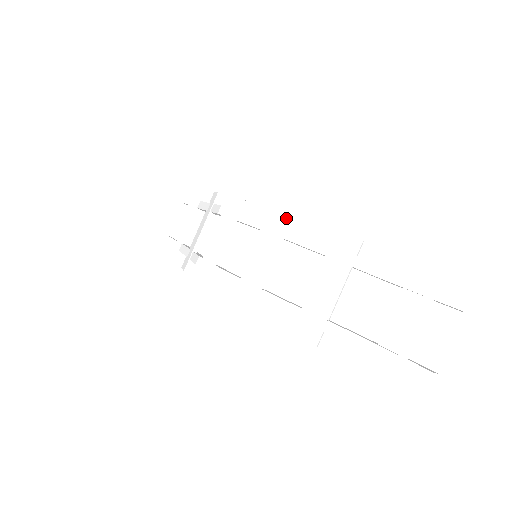
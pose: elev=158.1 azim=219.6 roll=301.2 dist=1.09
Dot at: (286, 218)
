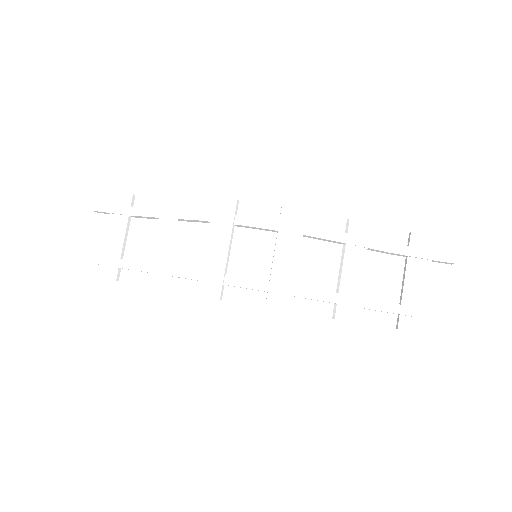
Dot at: (302, 216)
